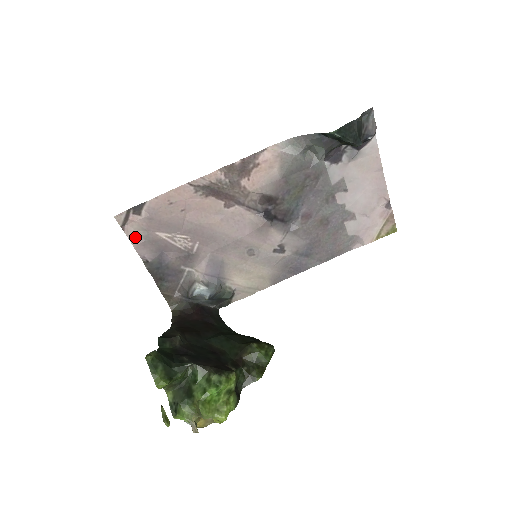
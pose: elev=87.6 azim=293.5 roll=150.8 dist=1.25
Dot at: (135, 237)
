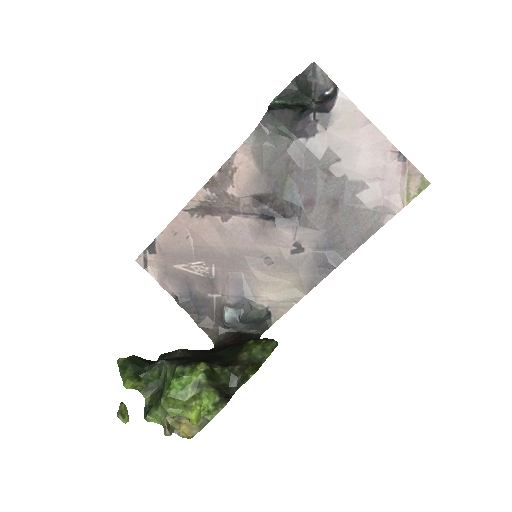
Dot at: (159, 276)
